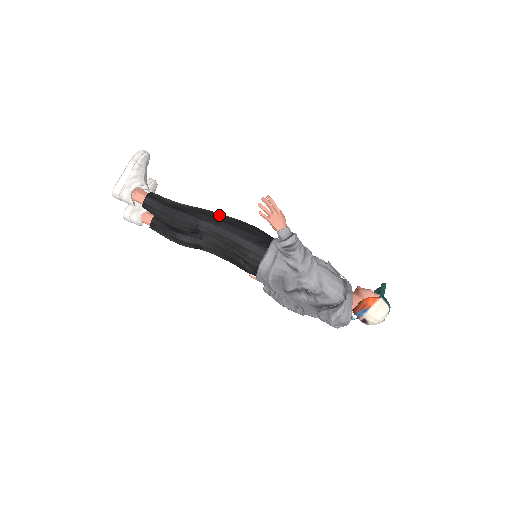
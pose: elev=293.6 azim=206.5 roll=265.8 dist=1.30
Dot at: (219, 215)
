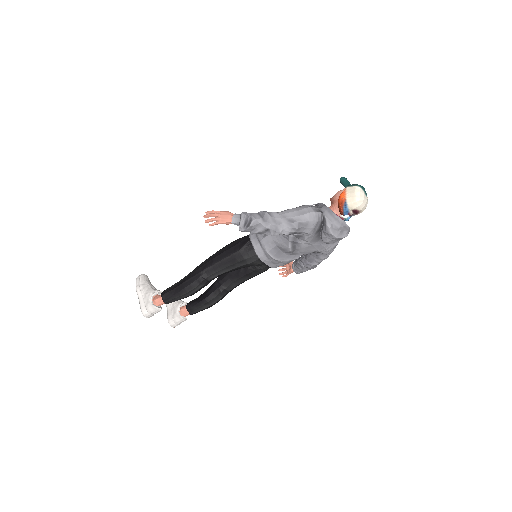
Dot at: (208, 259)
